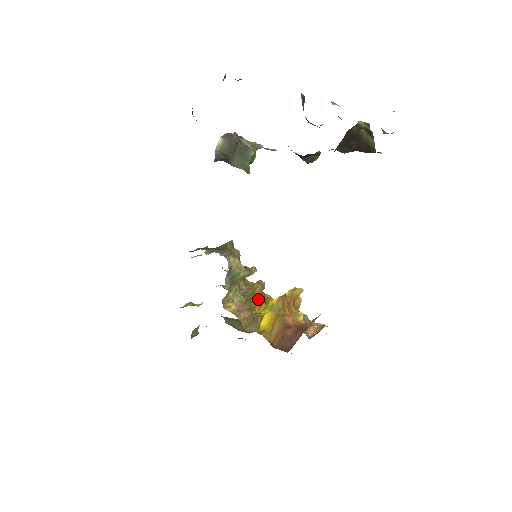
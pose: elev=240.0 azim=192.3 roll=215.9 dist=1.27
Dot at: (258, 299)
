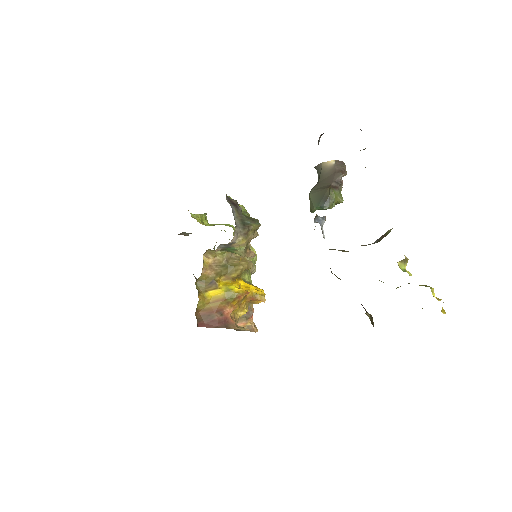
Dot at: (232, 273)
